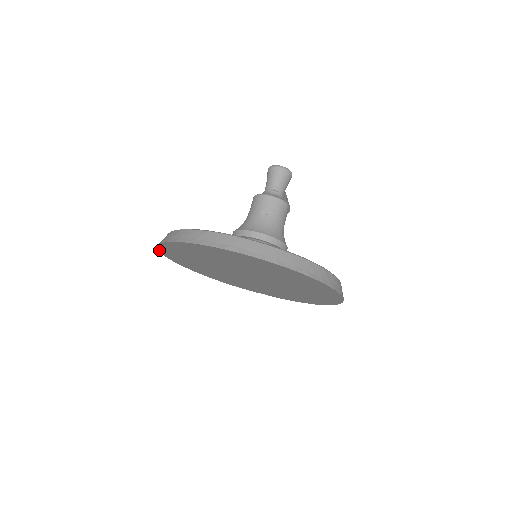
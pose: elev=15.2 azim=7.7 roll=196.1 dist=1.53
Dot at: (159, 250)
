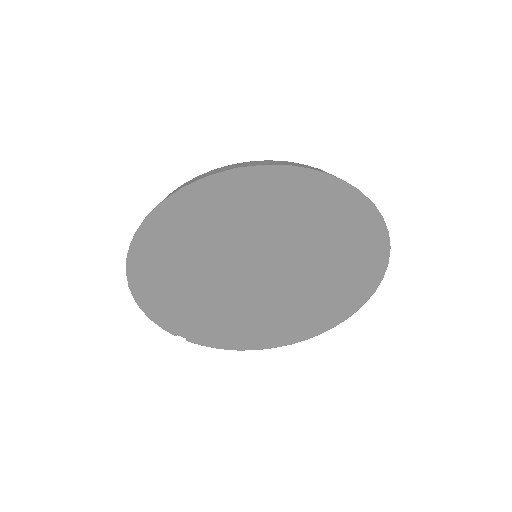
Dot at: (174, 194)
